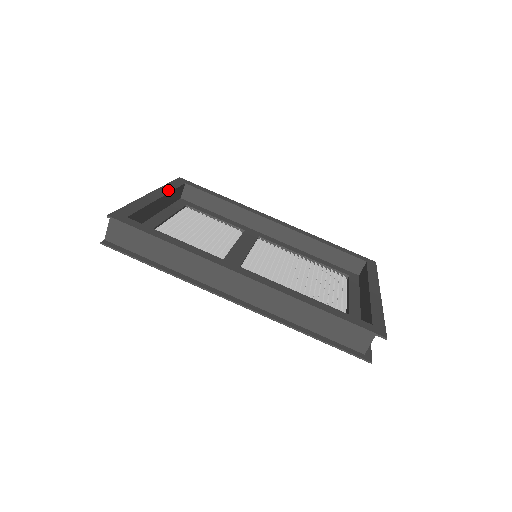
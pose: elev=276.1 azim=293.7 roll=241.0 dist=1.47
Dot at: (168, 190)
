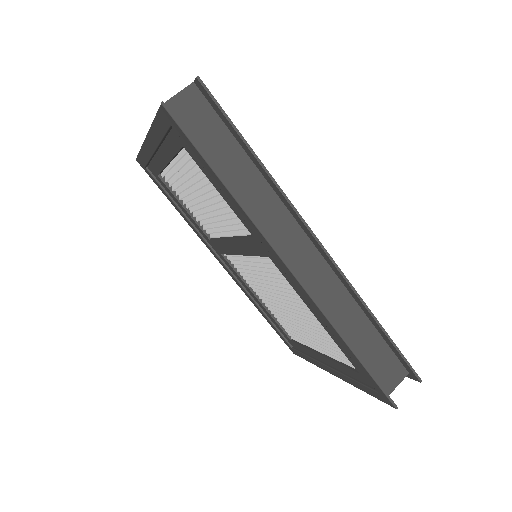
Dot at: occluded
